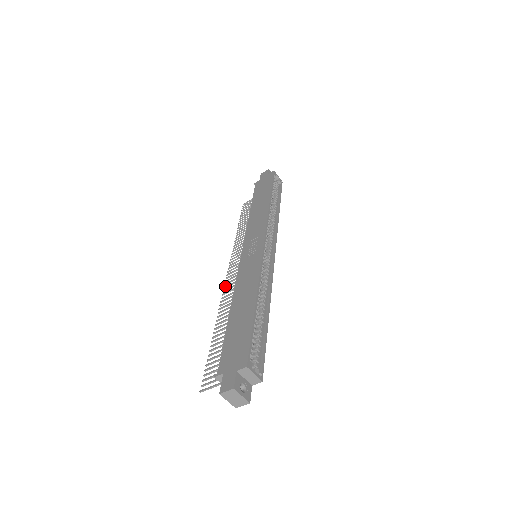
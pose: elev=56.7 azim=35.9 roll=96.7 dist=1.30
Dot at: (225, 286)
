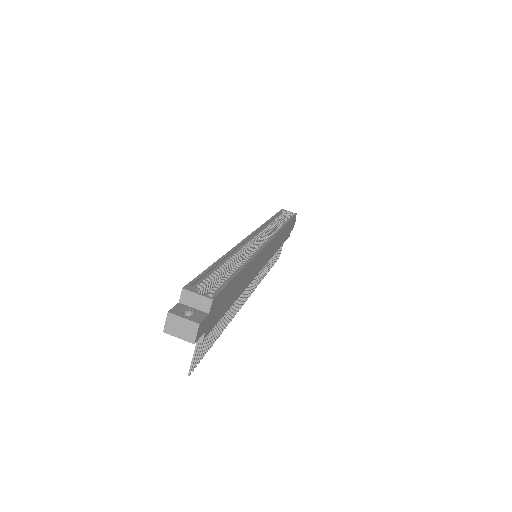
Dot at: occluded
